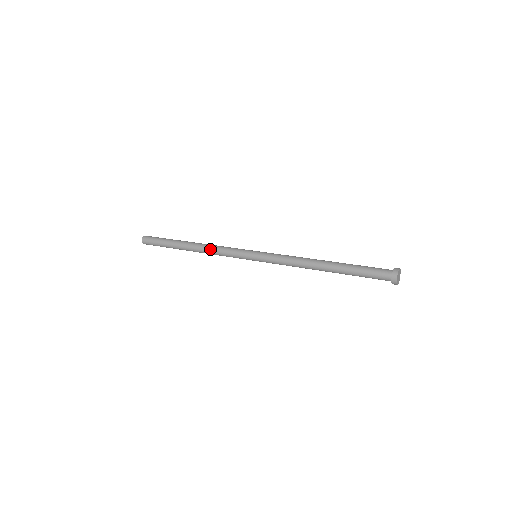
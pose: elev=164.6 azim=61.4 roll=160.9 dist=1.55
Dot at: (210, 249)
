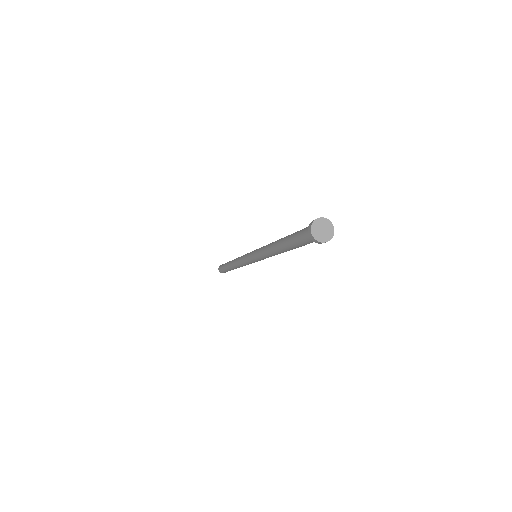
Dot at: (236, 263)
